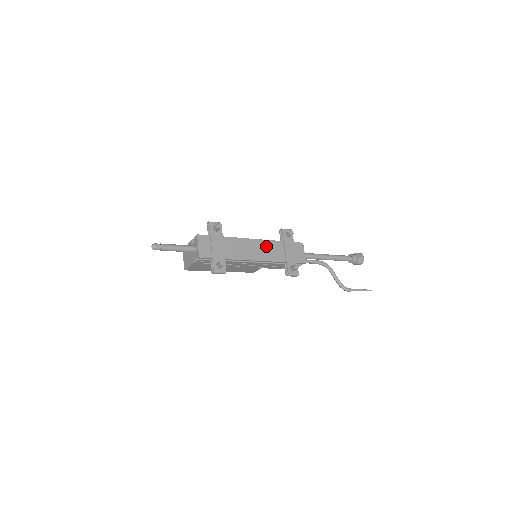
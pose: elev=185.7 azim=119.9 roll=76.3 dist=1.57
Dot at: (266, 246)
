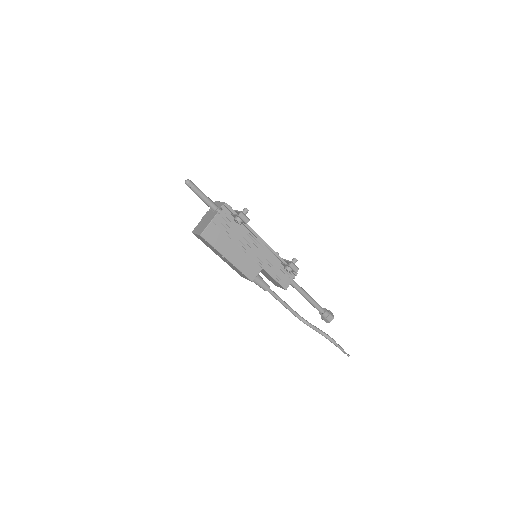
Dot at: occluded
